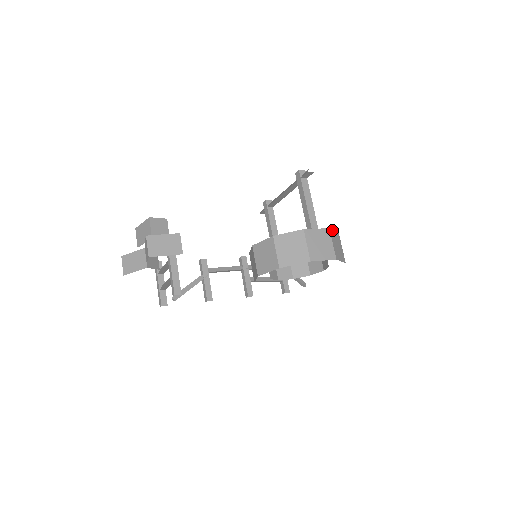
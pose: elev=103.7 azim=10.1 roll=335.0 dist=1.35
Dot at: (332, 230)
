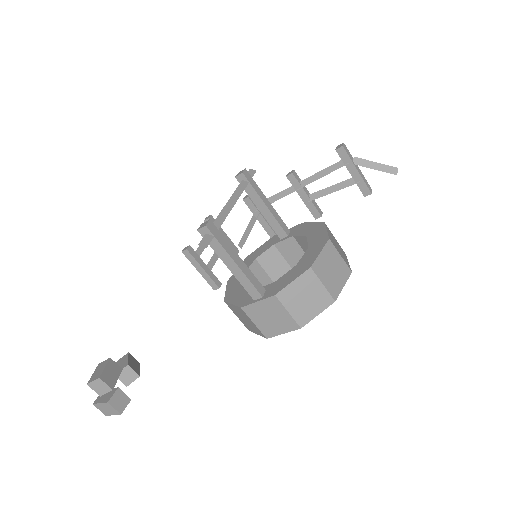
Dot at: (285, 287)
